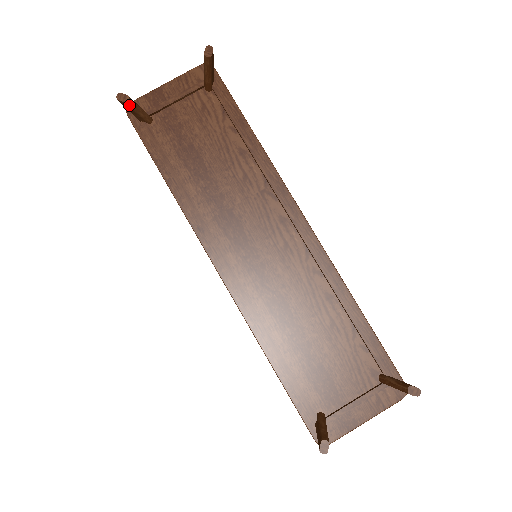
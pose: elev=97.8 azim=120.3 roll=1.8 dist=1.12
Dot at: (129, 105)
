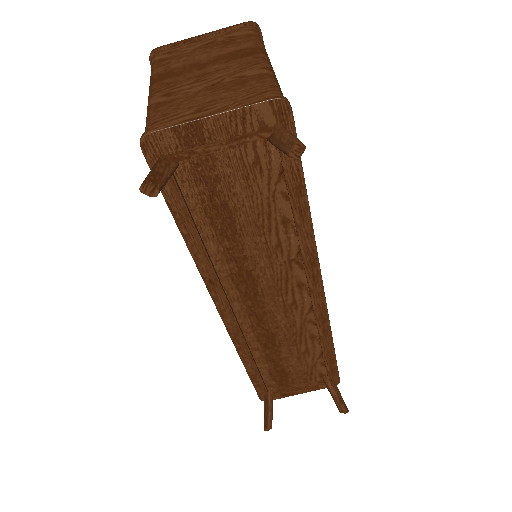
Dot at: (156, 192)
